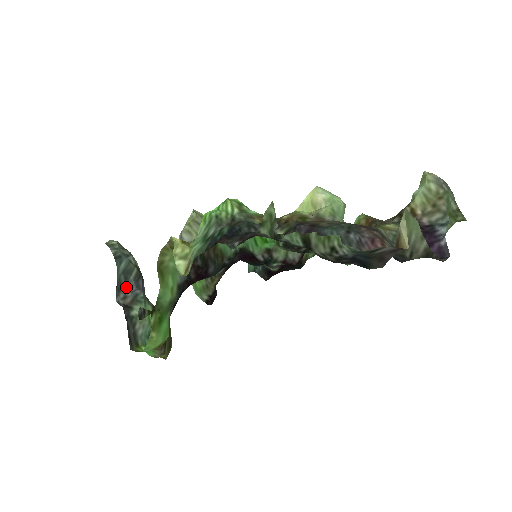
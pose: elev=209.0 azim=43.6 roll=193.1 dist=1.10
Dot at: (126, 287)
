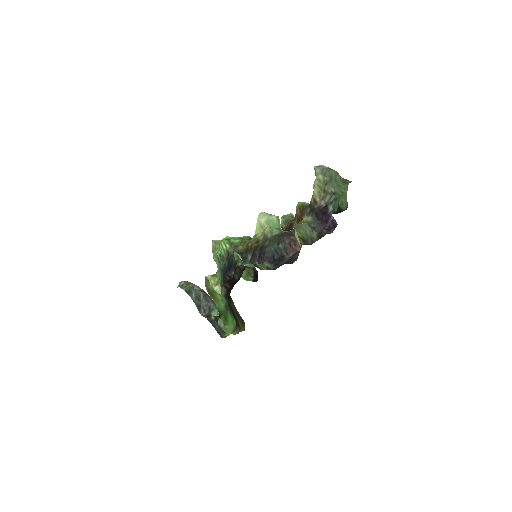
Dot at: (202, 305)
